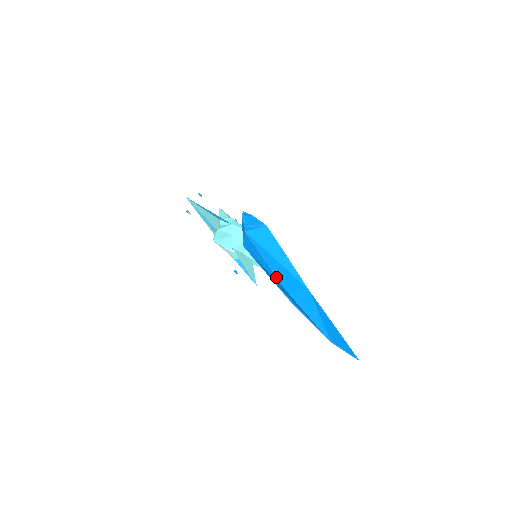
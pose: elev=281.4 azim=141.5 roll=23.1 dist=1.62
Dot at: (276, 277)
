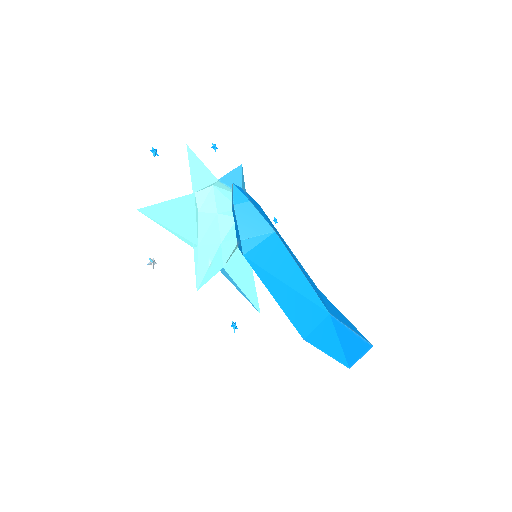
Dot at: occluded
